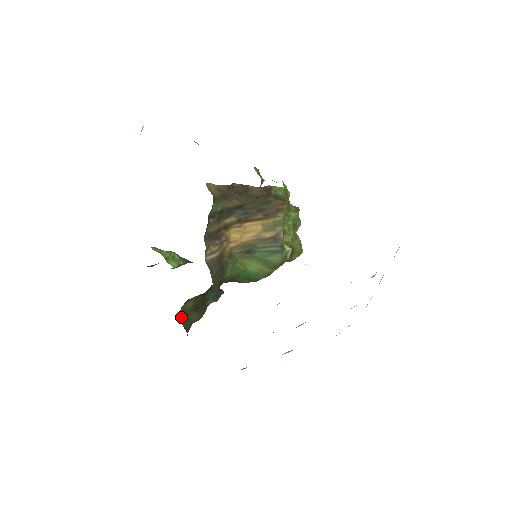
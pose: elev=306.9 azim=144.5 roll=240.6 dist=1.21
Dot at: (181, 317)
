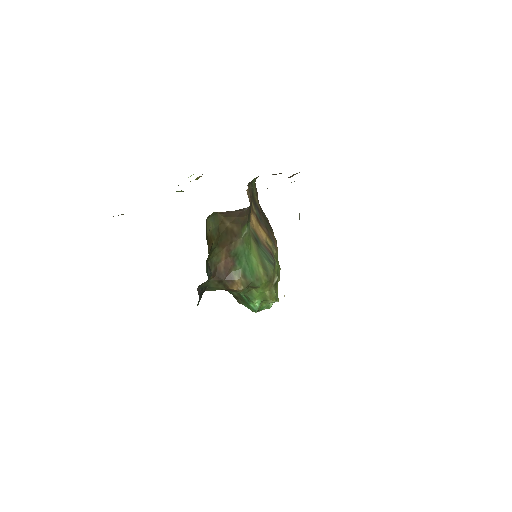
Dot at: occluded
